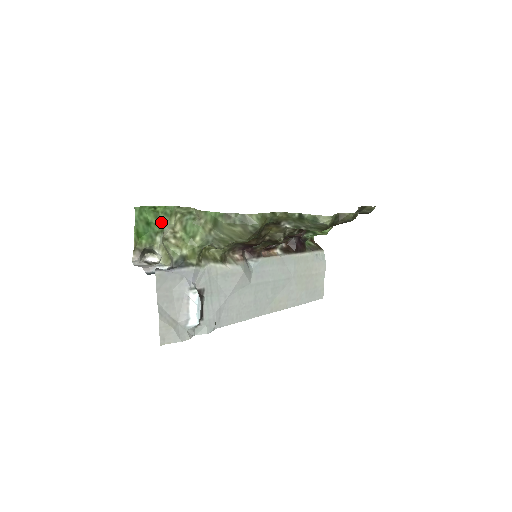
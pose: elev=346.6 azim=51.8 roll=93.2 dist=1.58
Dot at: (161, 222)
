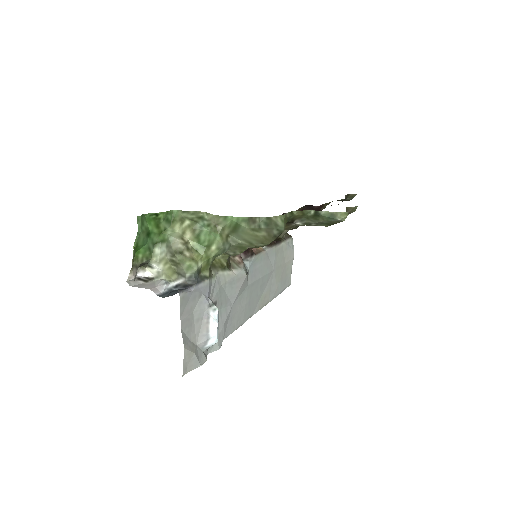
Dot at: (162, 231)
